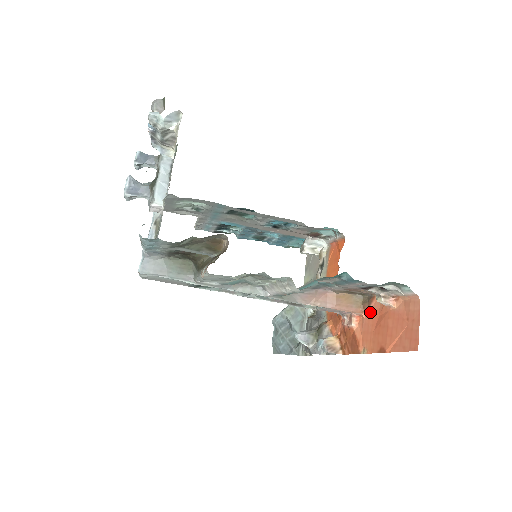
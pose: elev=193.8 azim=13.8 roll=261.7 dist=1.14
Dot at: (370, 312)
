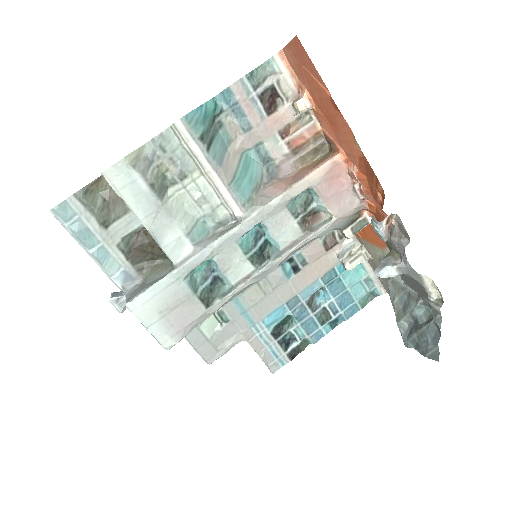
Dot at: (335, 140)
